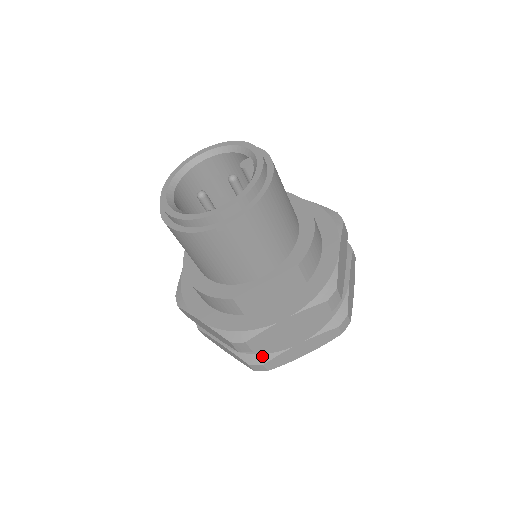
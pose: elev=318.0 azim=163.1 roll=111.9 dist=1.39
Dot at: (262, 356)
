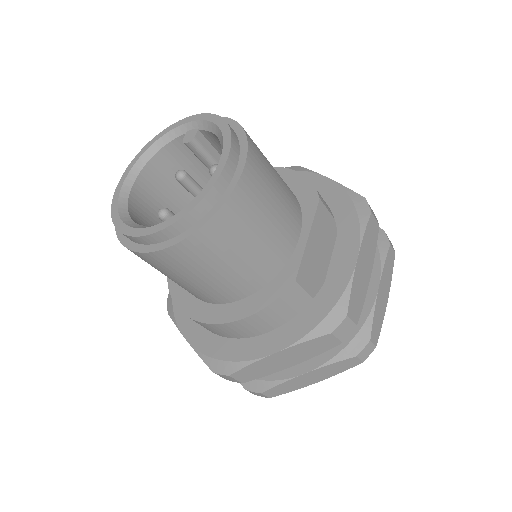
Dot at: (360, 334)
